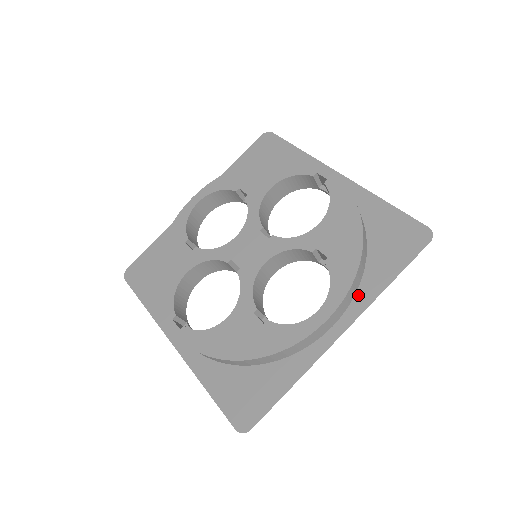
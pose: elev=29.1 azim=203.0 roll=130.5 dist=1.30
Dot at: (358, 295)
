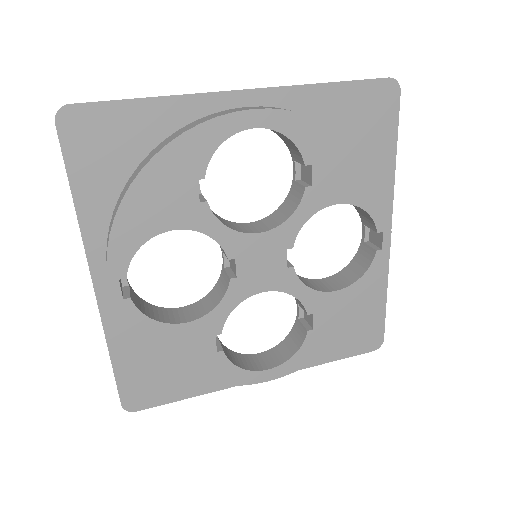
Dot at: occluded
